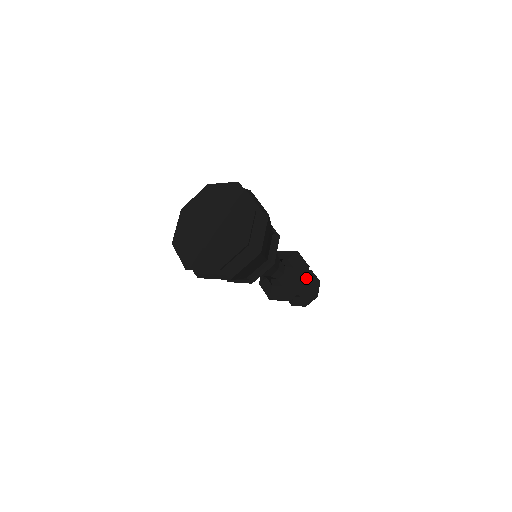
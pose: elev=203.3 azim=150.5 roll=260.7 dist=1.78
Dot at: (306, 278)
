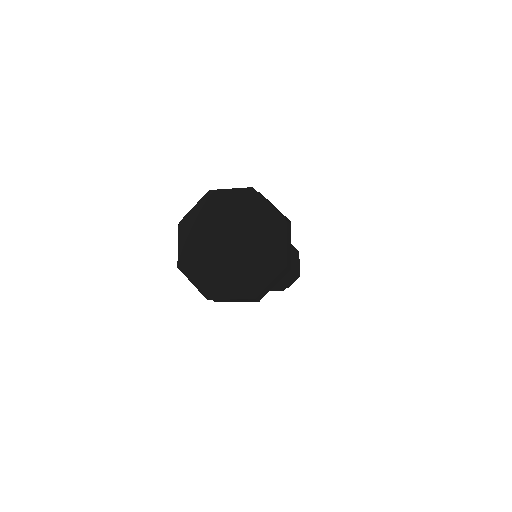
Dot at: (291, 245)
